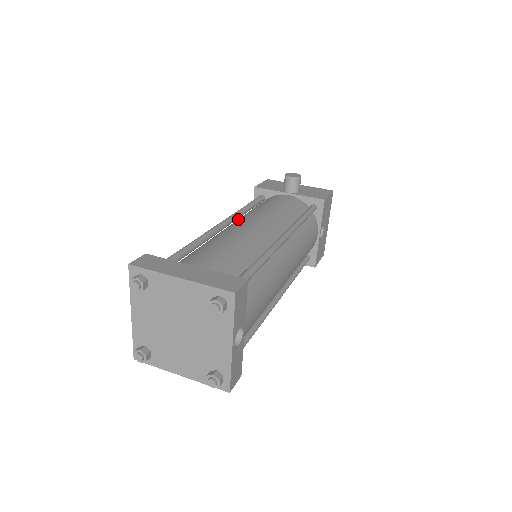
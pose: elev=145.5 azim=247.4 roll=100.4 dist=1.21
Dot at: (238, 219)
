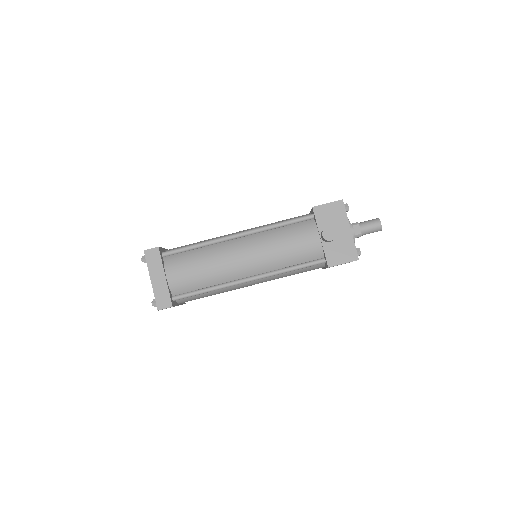
Dot at: (256, 236)
